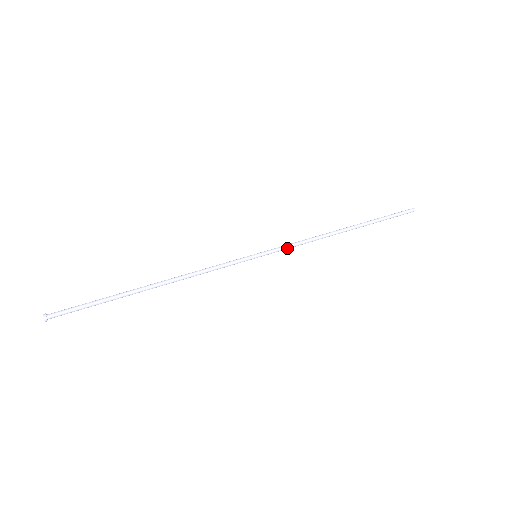
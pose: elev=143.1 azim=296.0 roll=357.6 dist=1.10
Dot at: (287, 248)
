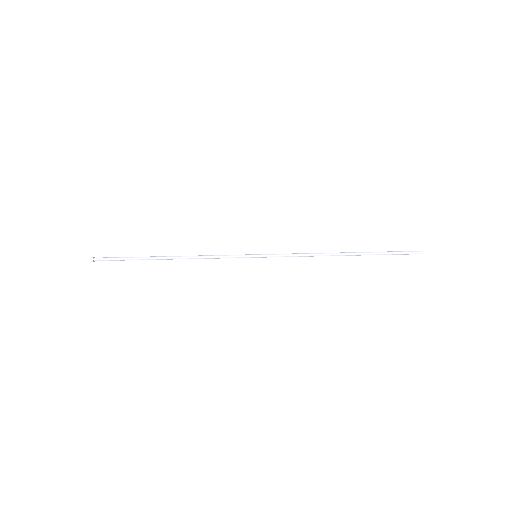
Dot at: occluded
